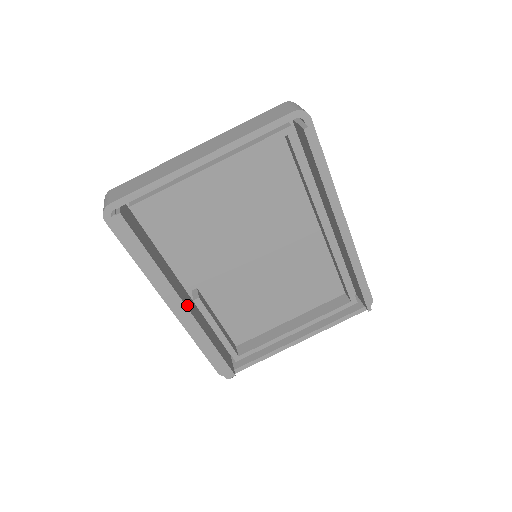
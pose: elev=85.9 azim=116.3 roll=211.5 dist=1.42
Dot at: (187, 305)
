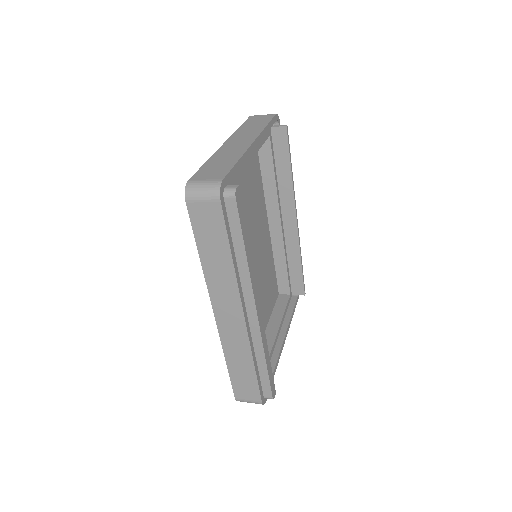
Dot at: occluded
